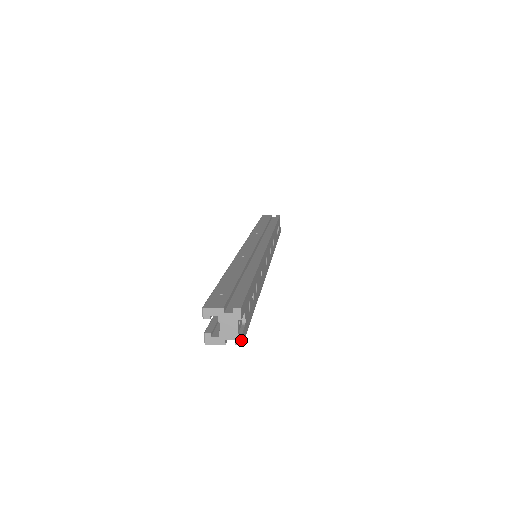
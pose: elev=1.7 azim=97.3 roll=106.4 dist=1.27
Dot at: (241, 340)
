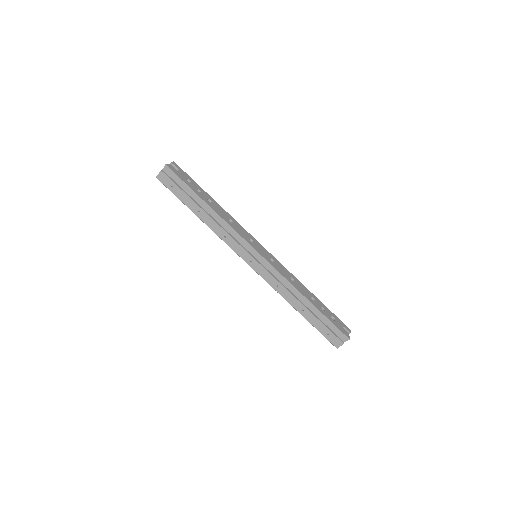
Dot at: (166, 164)
